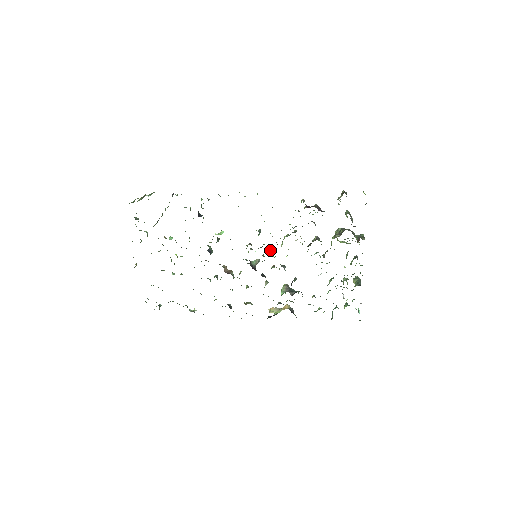
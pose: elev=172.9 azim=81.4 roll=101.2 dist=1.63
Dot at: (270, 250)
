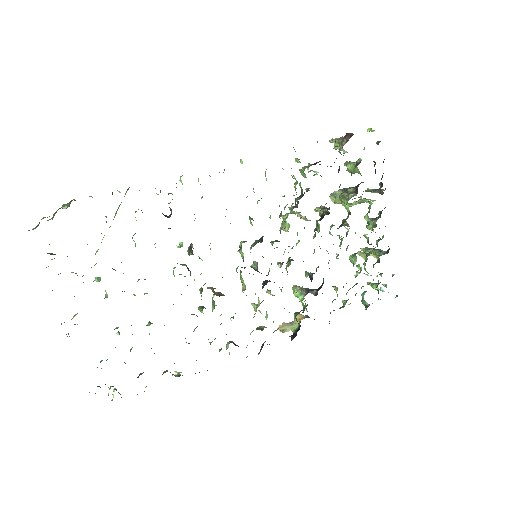
Dot at: (273, 241)
